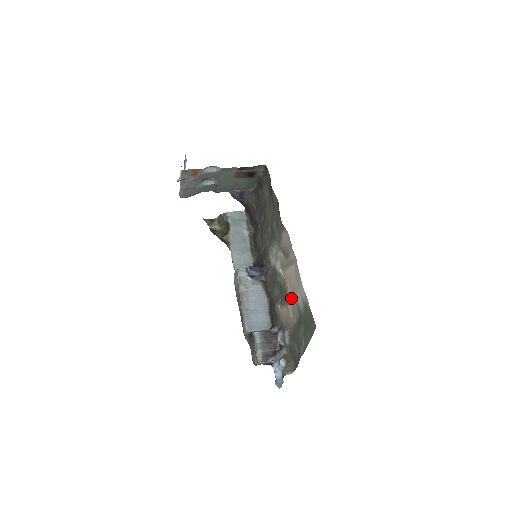
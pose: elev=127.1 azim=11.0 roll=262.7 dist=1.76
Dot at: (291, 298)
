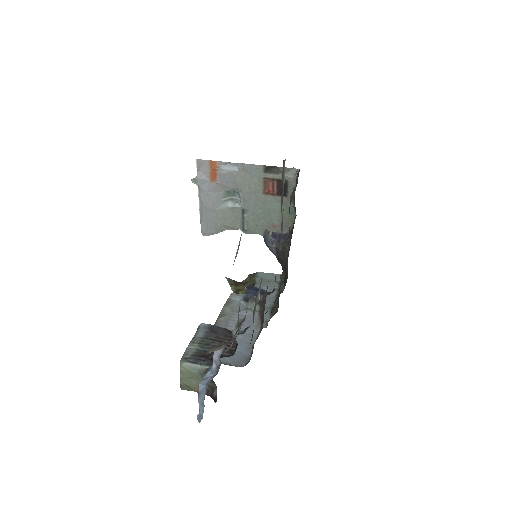
Dot at: occluded
